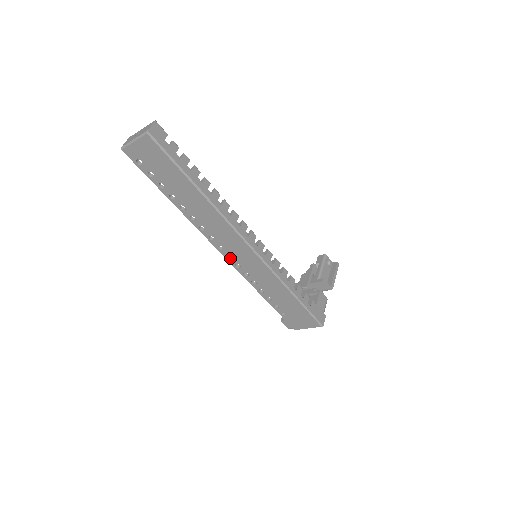
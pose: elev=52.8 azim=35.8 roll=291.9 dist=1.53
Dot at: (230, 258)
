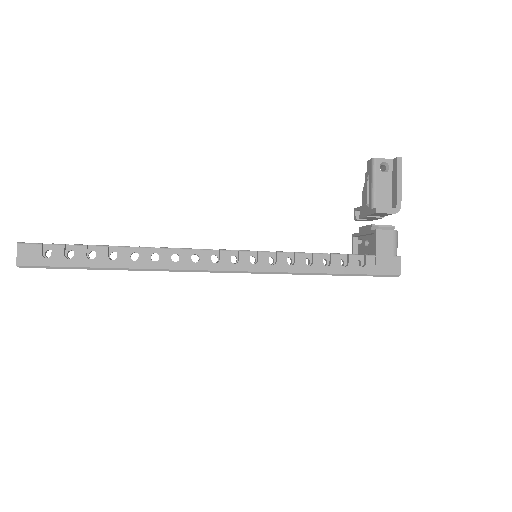
Dot at: occluded
